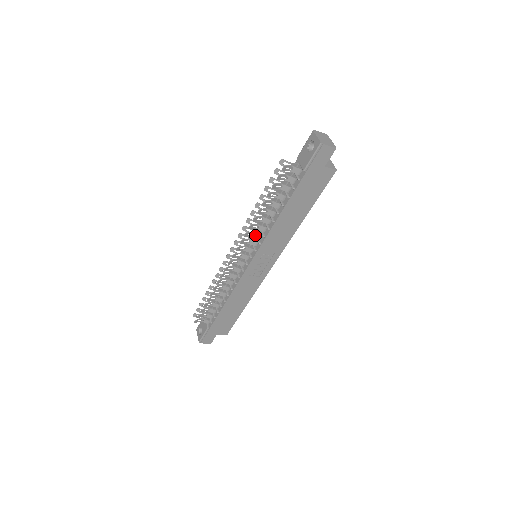
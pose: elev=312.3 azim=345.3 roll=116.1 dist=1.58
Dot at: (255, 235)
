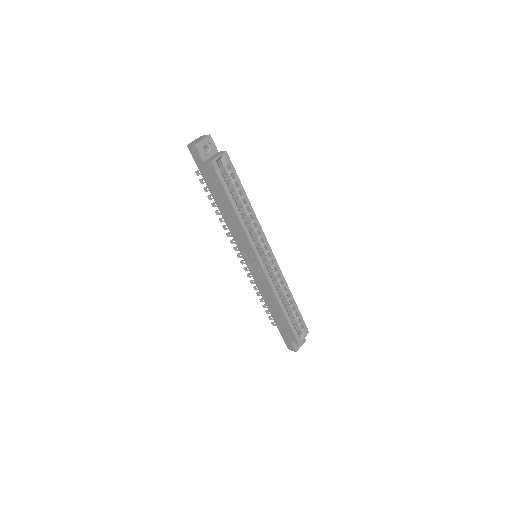
Dot at: occluded
